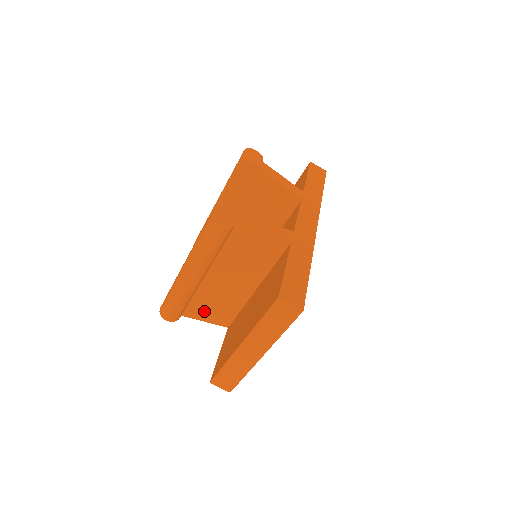
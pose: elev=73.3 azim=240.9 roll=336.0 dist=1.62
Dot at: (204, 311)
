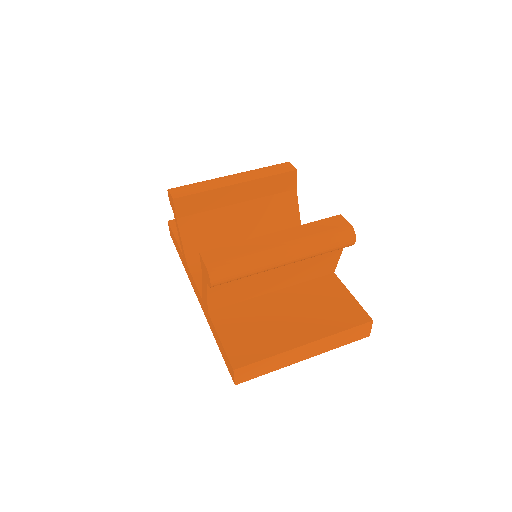
Dot at: (224, 288)
